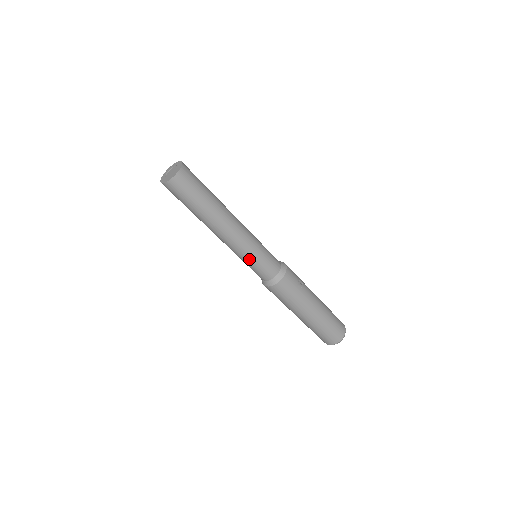
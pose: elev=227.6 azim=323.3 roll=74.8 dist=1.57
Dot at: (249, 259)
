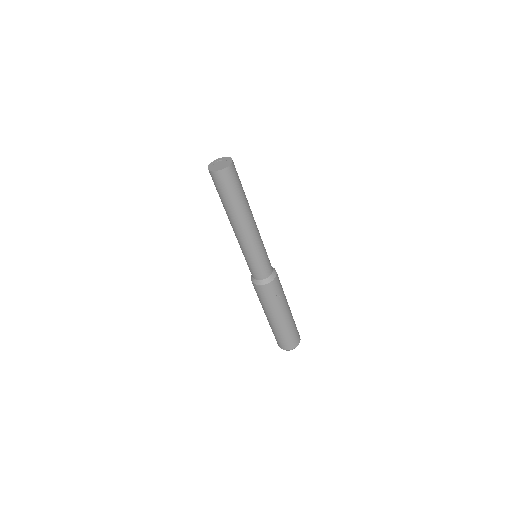
Dot at: (248, 257)
